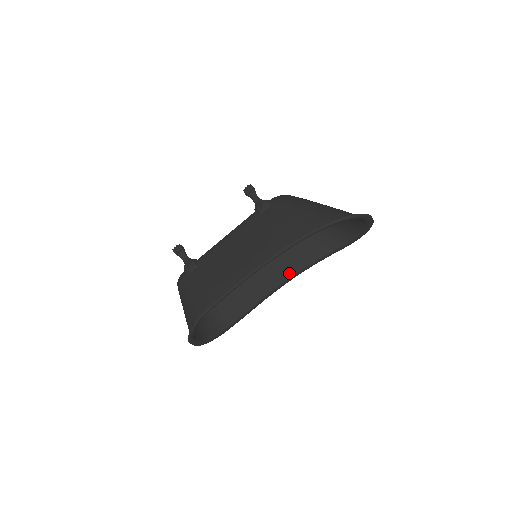
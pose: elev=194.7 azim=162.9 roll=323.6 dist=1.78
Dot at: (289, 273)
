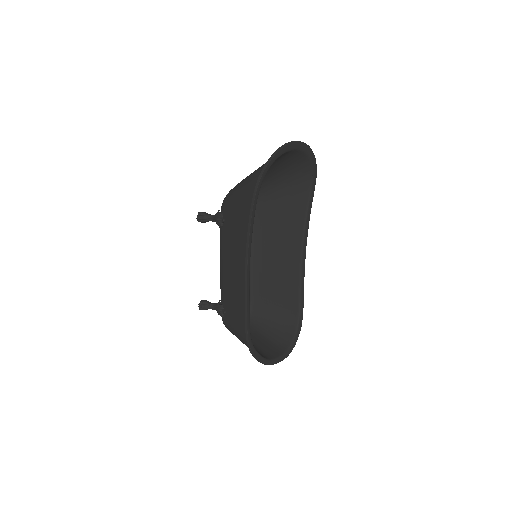
Dot at: (298, 241)
